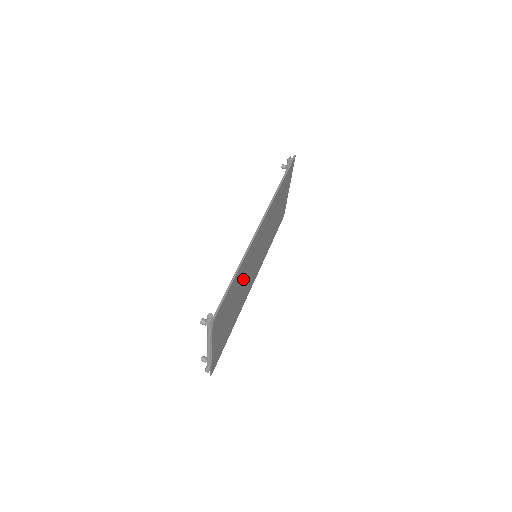
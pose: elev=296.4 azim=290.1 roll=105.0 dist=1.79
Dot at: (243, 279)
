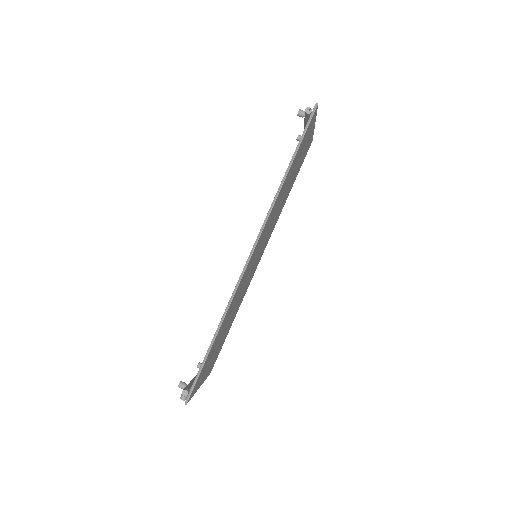
Dot at: (234, 304)
